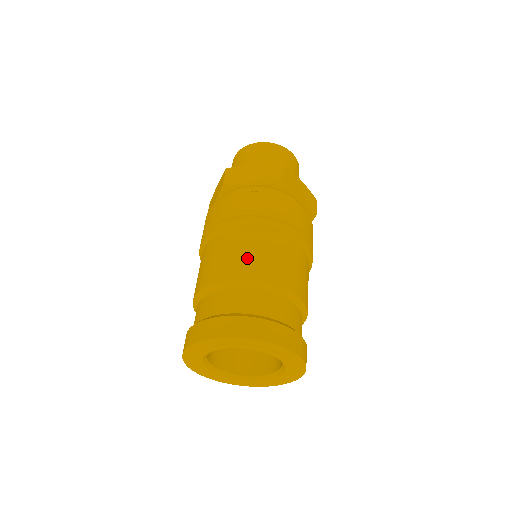
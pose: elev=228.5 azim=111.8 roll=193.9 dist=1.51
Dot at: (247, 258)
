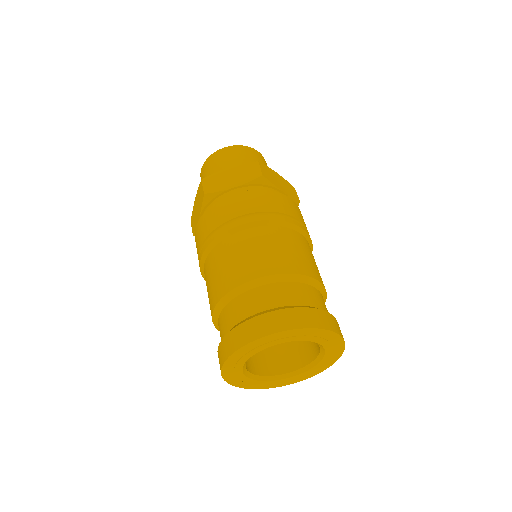
Dot at: (311, 260)
